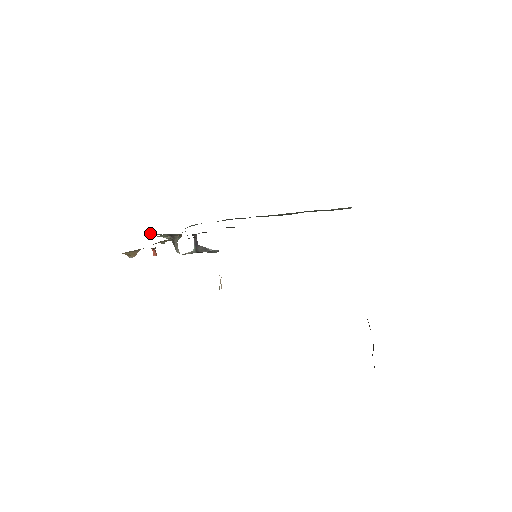
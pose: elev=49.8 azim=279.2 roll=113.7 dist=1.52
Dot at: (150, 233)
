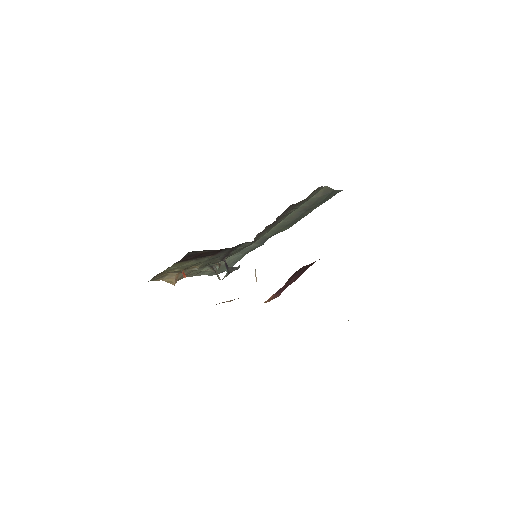
Dot at: (204, 272)
